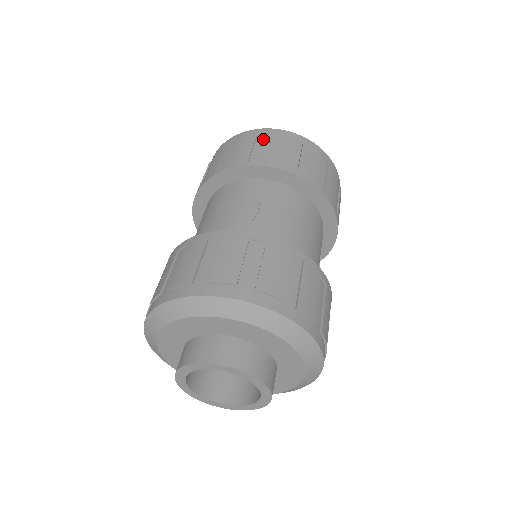
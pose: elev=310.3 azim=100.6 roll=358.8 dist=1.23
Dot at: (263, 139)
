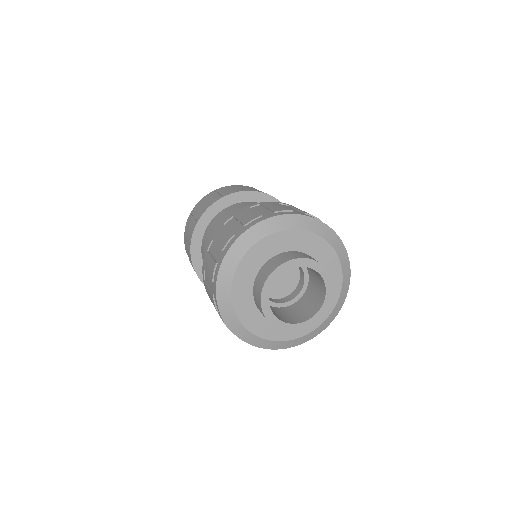
Dot at: (236, 187)
